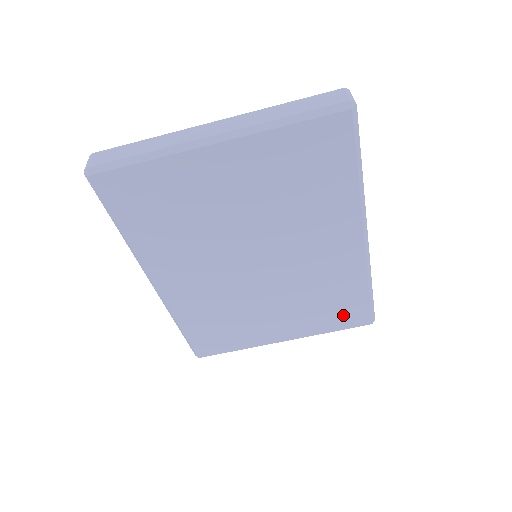
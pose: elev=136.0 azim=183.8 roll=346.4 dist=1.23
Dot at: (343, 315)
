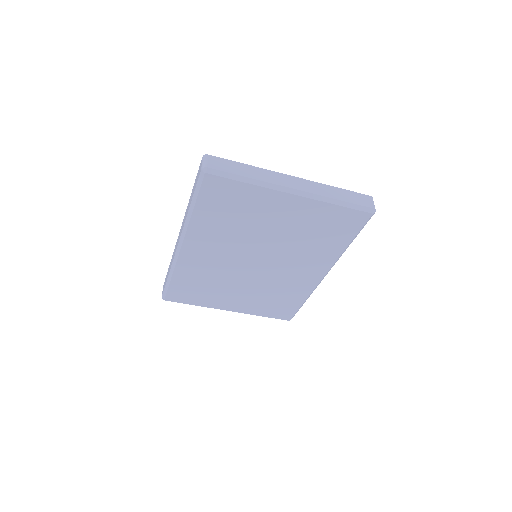
Dot at: (278, 310)
